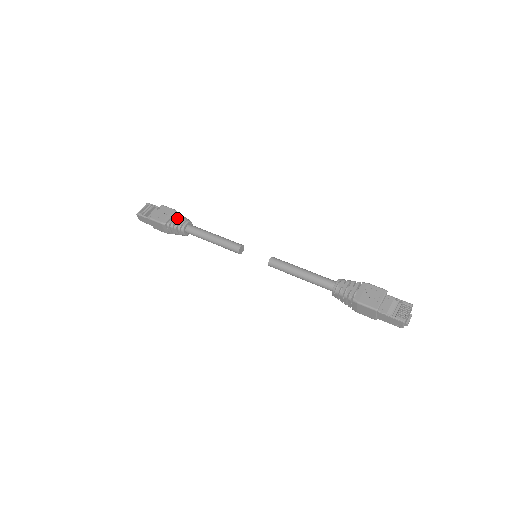
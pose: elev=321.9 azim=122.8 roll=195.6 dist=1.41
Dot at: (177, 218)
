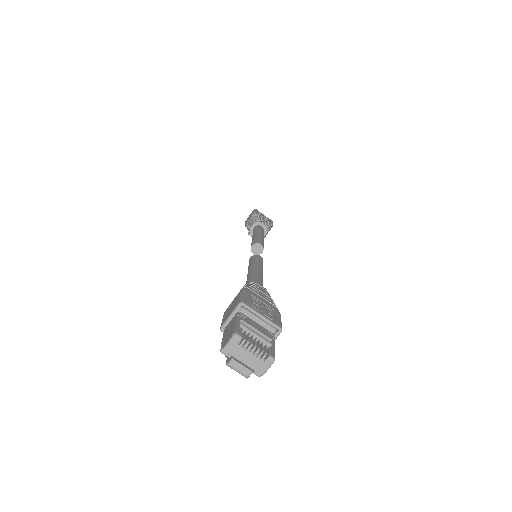
Dot at: (266, 221)
